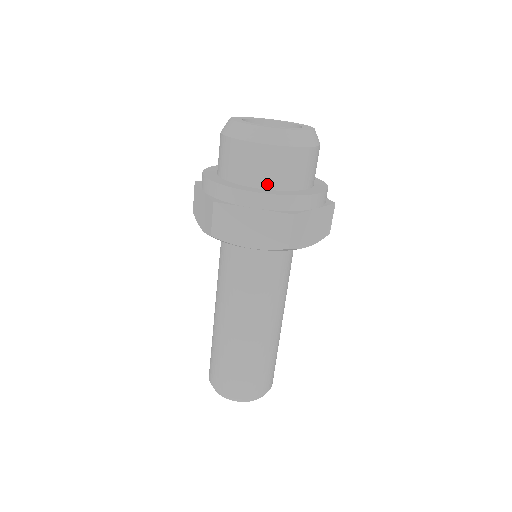
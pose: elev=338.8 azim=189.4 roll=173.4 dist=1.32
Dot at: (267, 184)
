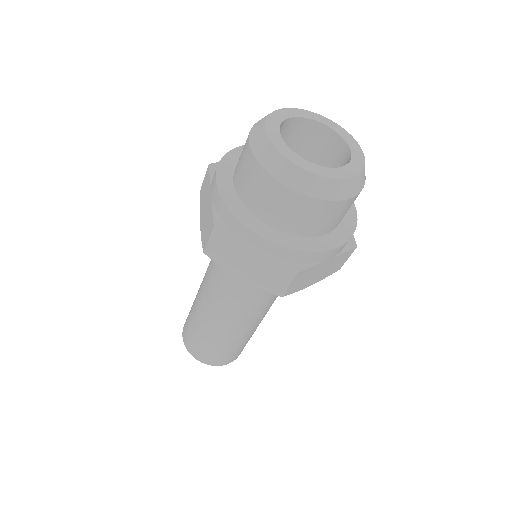
Dot at: (280, 226)
